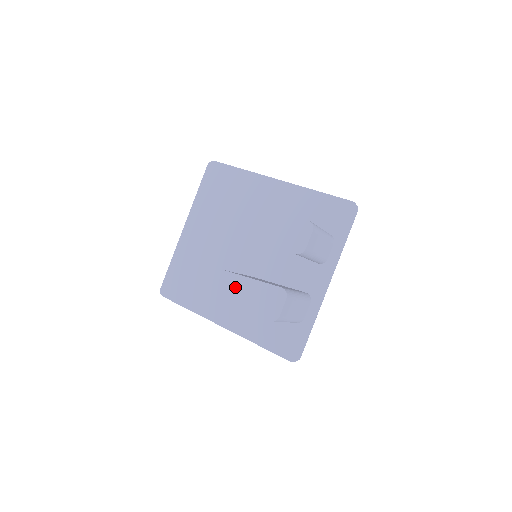
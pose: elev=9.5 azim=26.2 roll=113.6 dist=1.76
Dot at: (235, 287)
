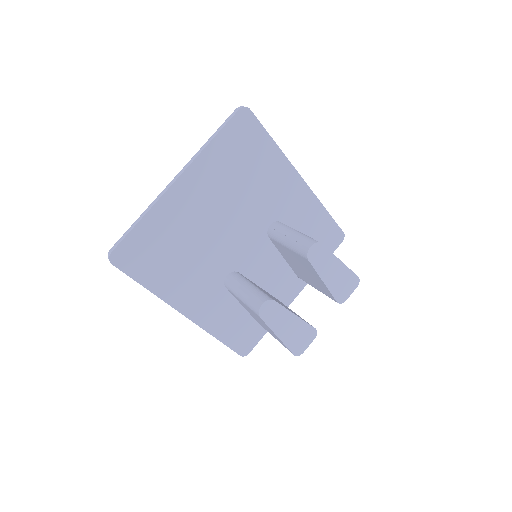
Dot at: (279, 321)
